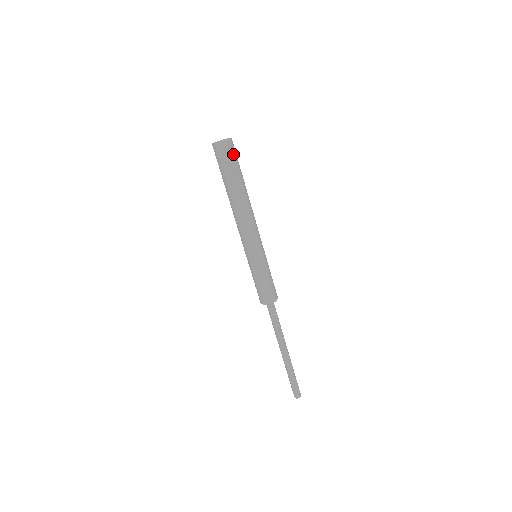
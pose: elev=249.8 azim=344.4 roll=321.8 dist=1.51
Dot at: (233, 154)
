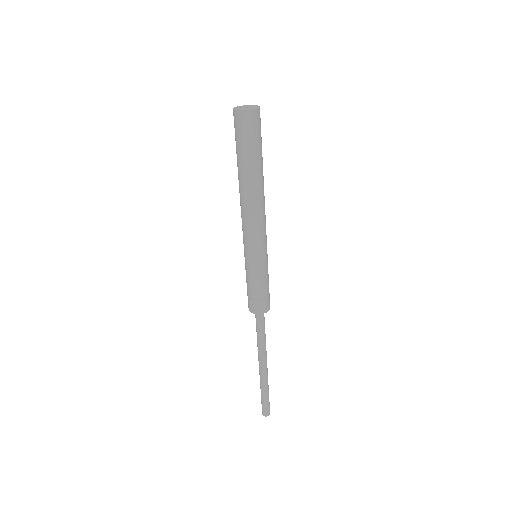
Dot at: (246, 130)
